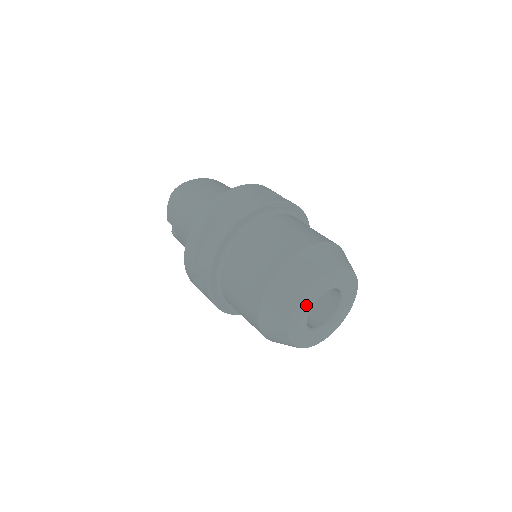
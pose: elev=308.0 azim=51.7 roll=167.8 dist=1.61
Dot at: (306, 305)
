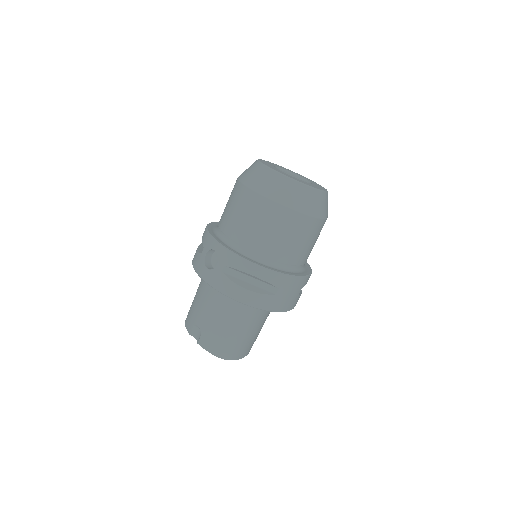
Dot at: occluded
